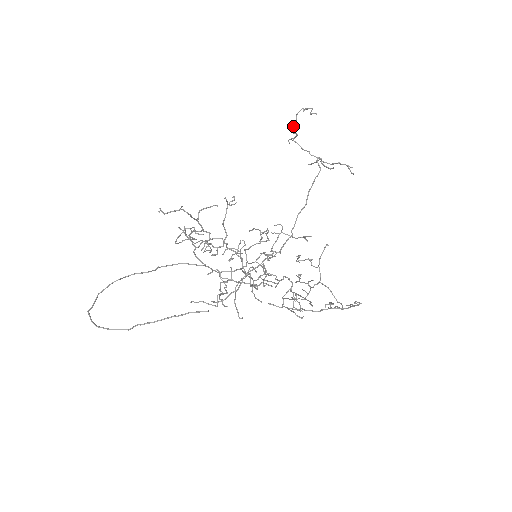
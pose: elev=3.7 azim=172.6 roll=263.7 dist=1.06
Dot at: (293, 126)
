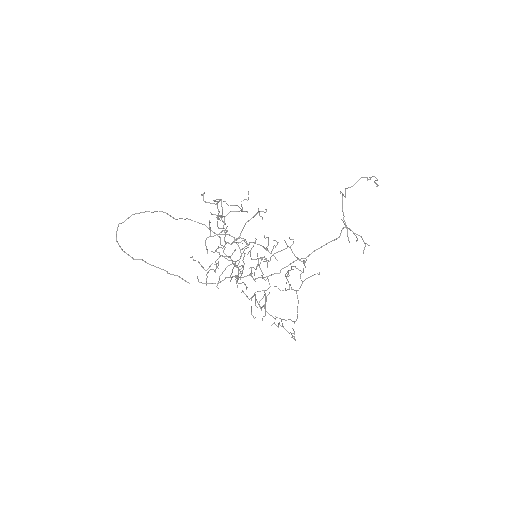
Dot at: (349, 187)
